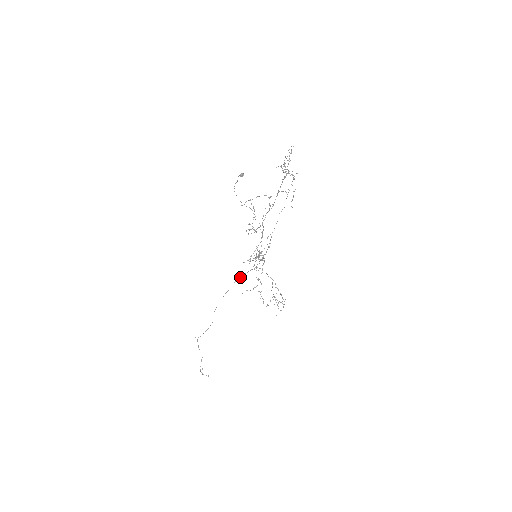
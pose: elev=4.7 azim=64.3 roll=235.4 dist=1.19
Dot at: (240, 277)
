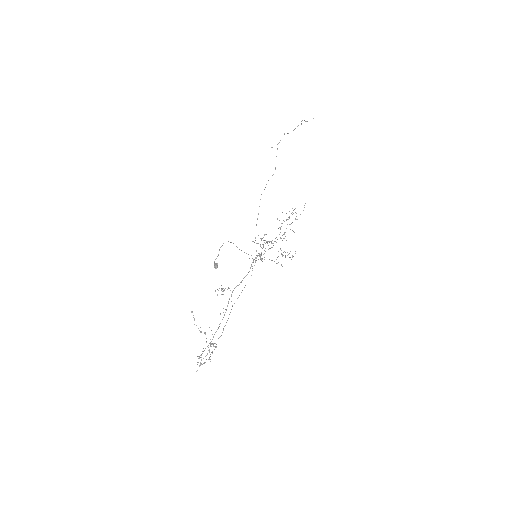
Dot at: occluded
